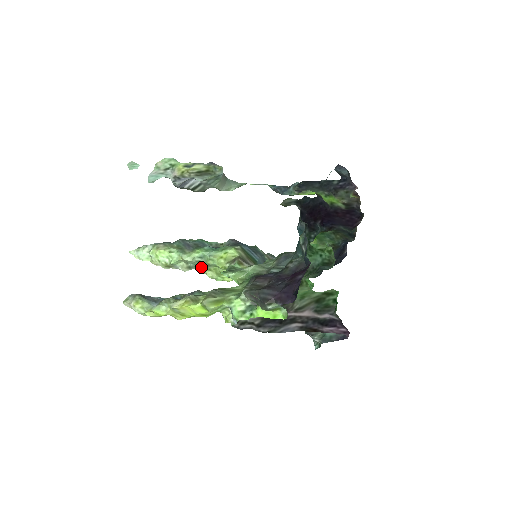
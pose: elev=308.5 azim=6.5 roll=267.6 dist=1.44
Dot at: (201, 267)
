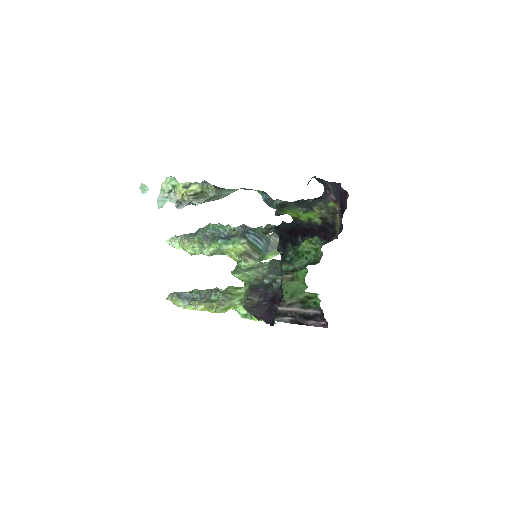
Dot at: (220, 254)
